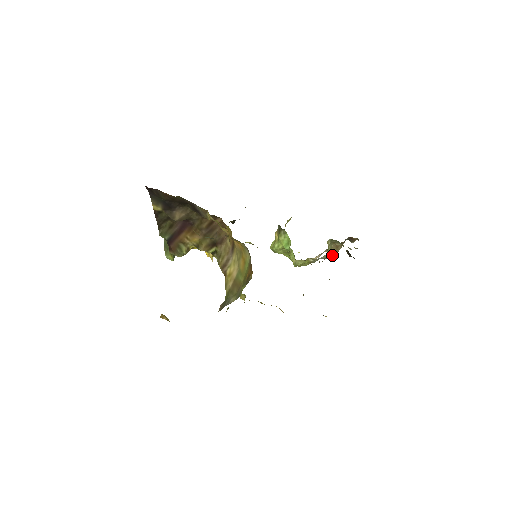
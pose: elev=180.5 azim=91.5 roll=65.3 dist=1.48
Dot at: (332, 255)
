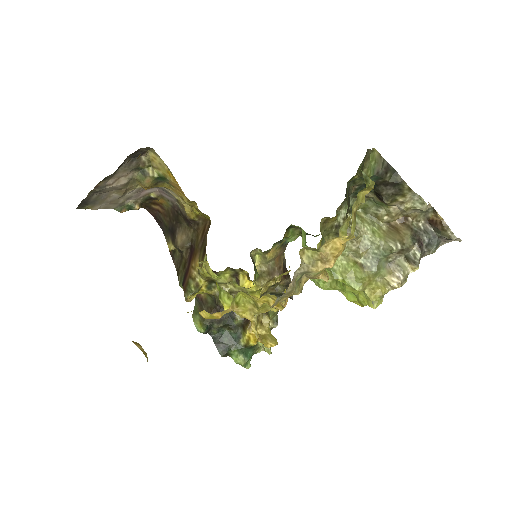
Dot at: (391, 241)
